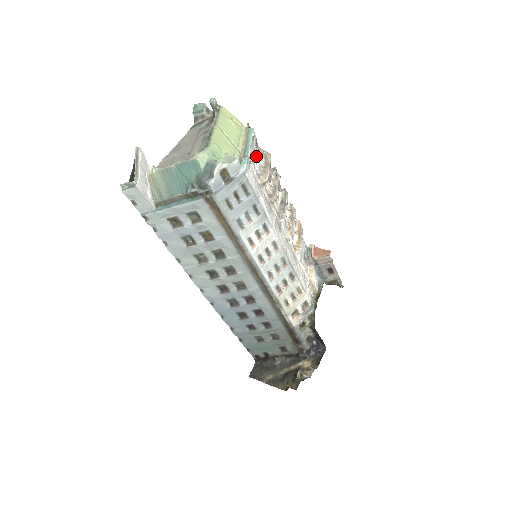
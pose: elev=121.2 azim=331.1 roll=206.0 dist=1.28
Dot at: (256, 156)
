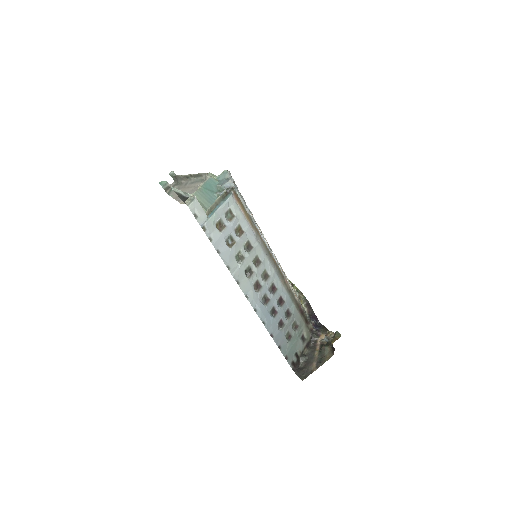
Dot at: occluded
